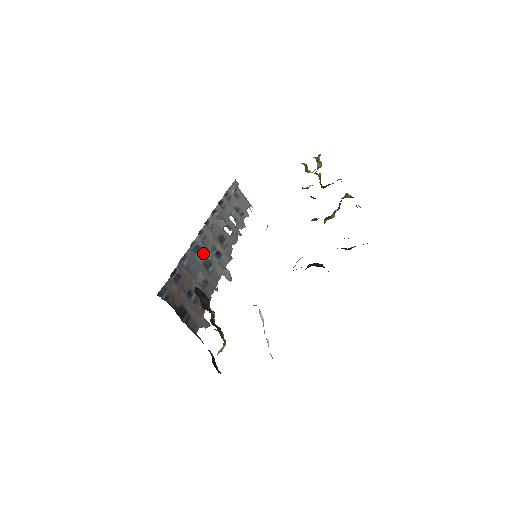
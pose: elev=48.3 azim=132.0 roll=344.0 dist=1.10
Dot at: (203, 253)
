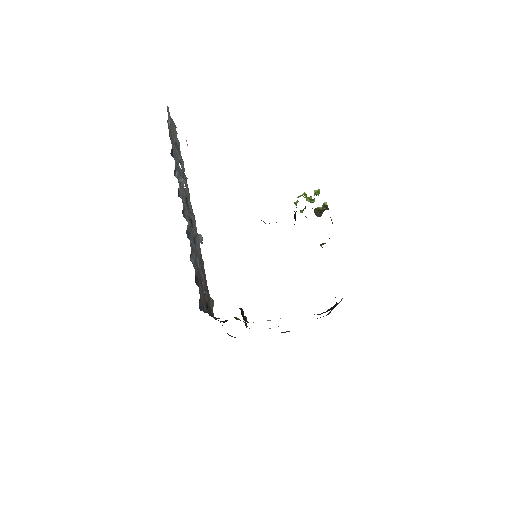
Dot at: (191, 235)
